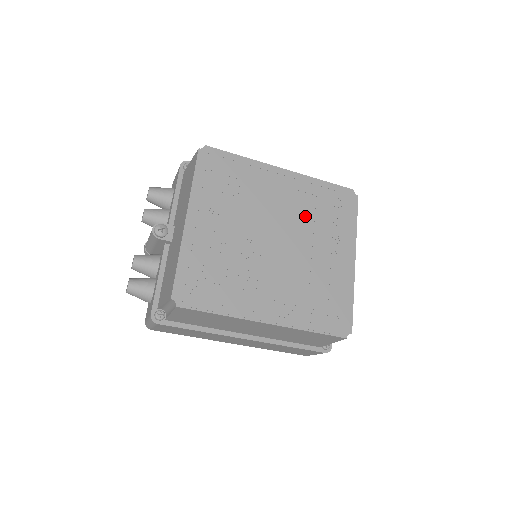
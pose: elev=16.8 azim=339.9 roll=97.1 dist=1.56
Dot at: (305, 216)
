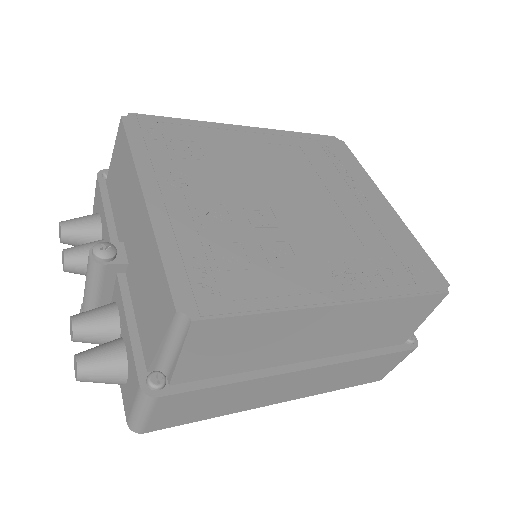
Dot at: (301, 168)
